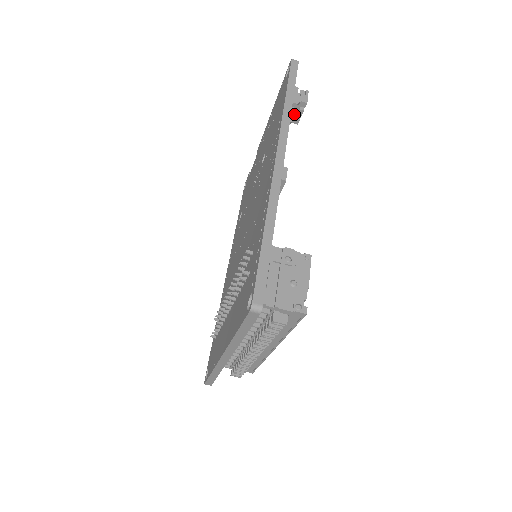
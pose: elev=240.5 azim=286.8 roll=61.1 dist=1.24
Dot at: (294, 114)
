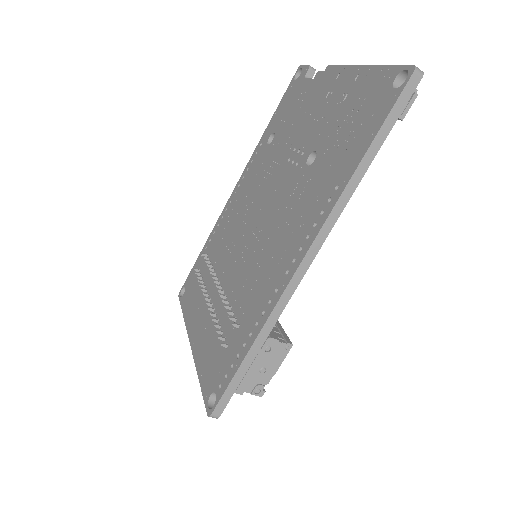
Dot at: occluded
